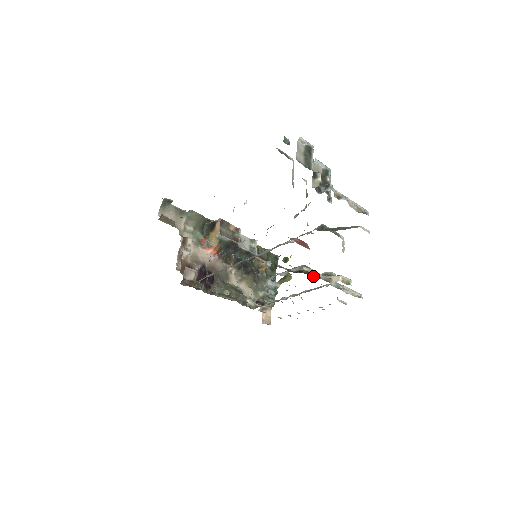
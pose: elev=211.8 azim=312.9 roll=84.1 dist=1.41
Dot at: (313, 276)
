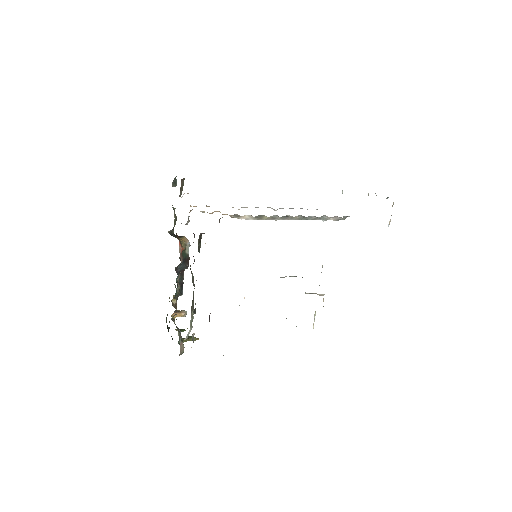
Dot at: occluded
